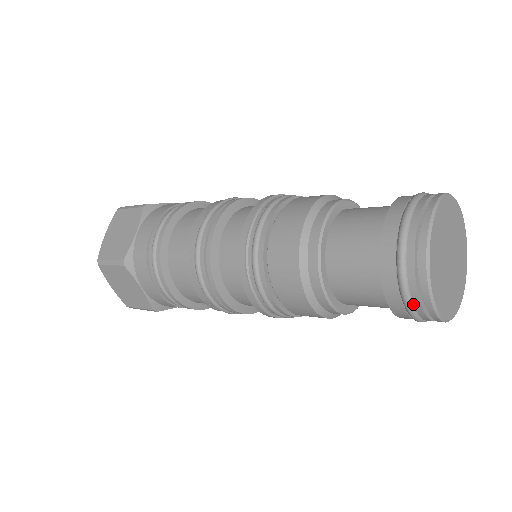
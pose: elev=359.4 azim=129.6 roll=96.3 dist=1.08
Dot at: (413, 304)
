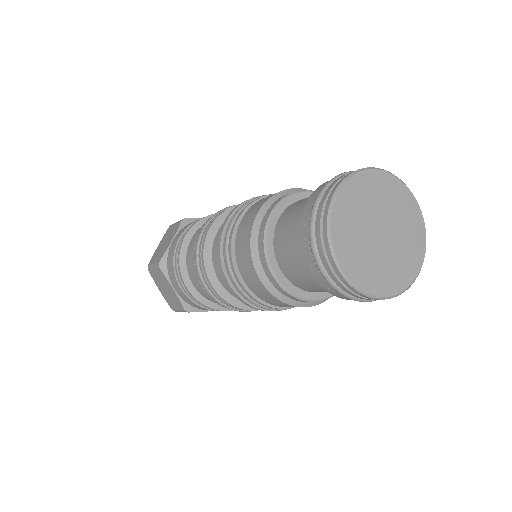
Dot at: (328, 274)
